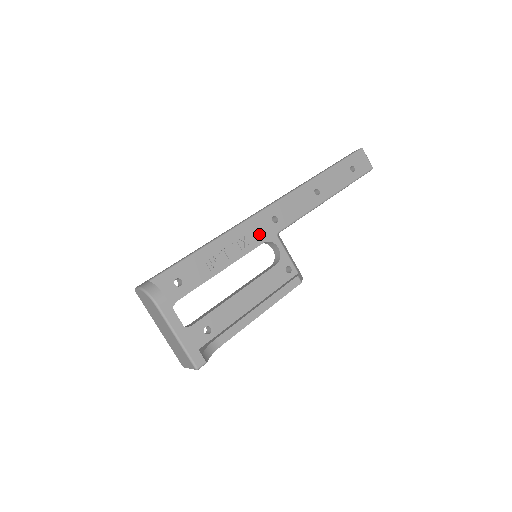
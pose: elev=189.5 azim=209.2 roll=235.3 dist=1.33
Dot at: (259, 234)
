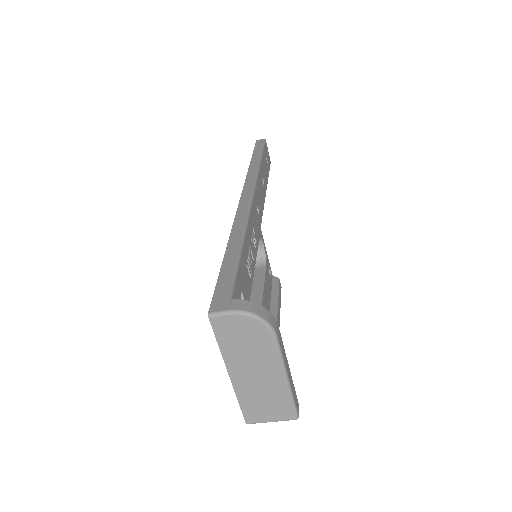
Dot at: (256, 228)
